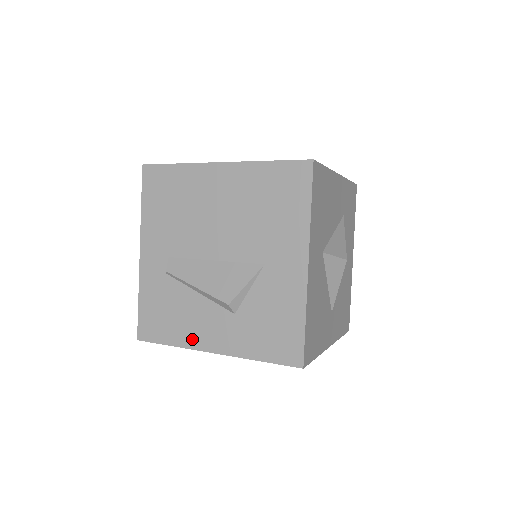
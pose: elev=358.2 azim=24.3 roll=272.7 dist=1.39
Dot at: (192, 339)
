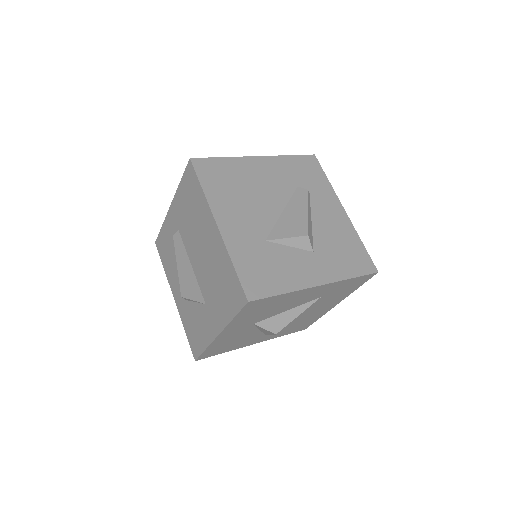
Dot at: (170, 280)
